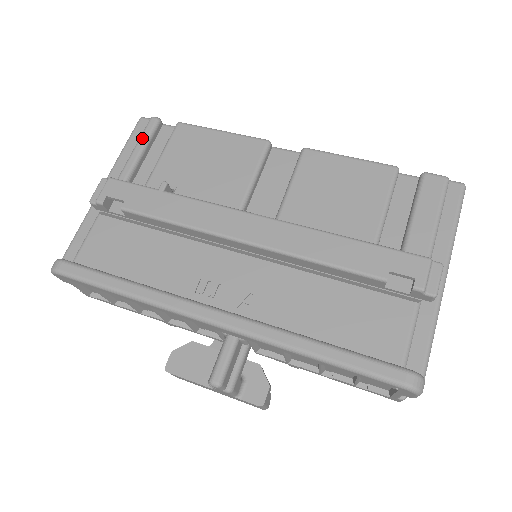
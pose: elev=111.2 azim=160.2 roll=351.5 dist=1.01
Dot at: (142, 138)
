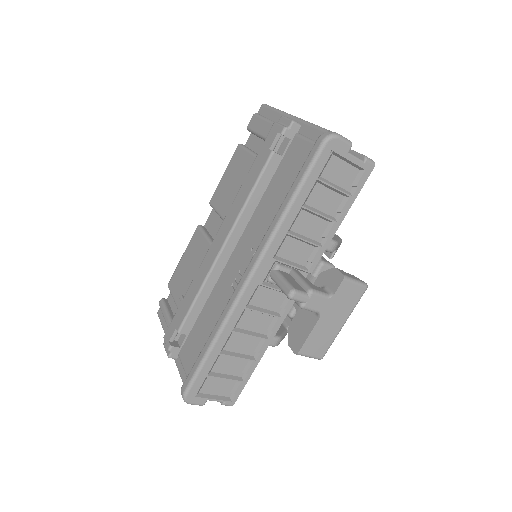
Dot at: (163, 312)
